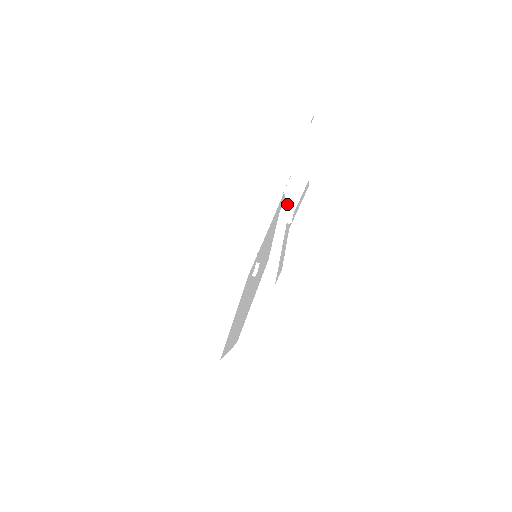
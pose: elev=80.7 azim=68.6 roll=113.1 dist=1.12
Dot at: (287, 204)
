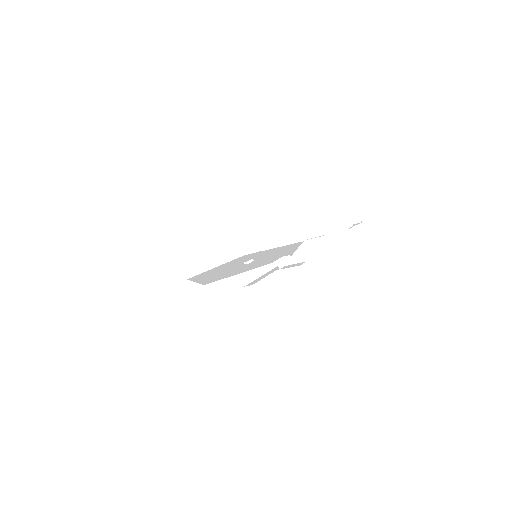
Dot at: (287, 260)
